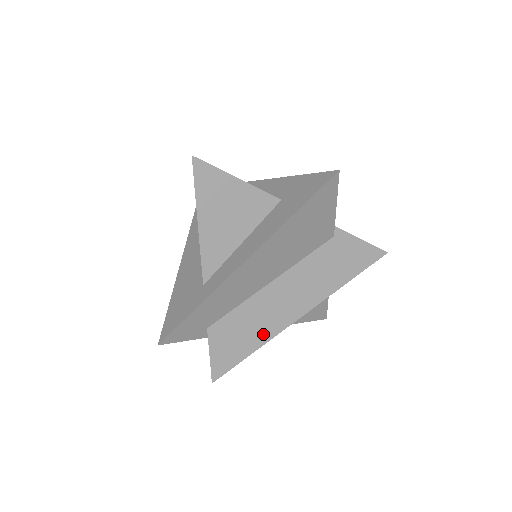
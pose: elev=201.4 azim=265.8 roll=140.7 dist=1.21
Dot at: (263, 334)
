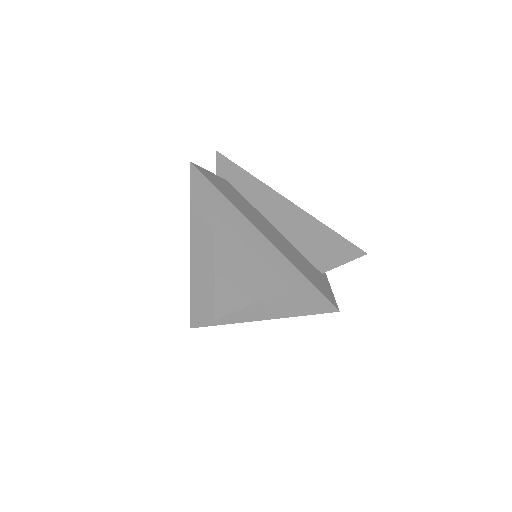
Dot at: occluded
